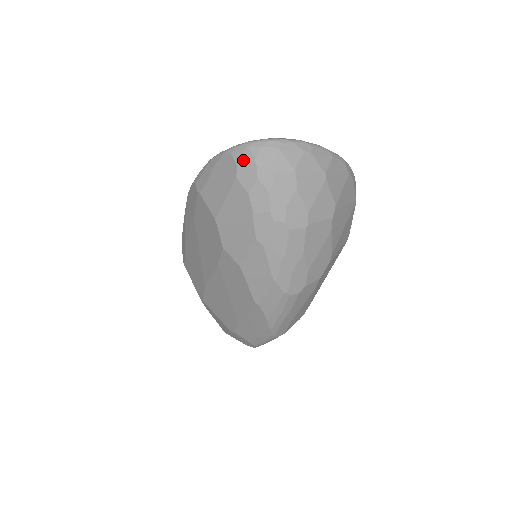
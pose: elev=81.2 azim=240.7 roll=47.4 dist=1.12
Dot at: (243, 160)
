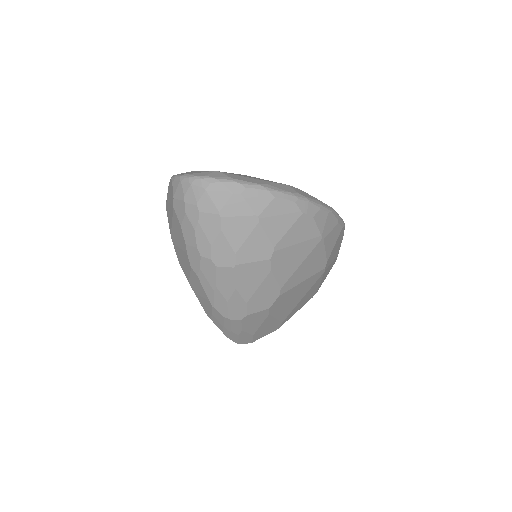
Dot at: (177, 193)
